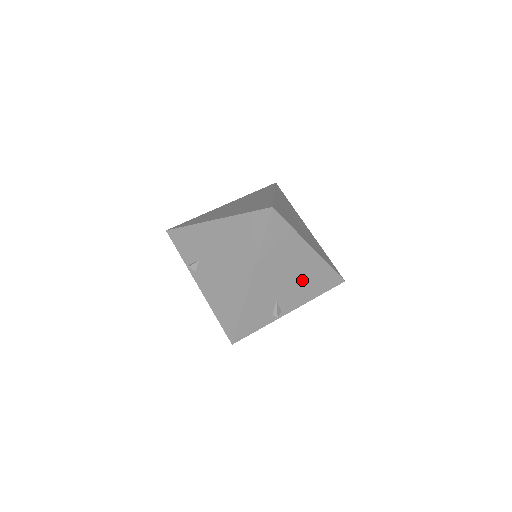
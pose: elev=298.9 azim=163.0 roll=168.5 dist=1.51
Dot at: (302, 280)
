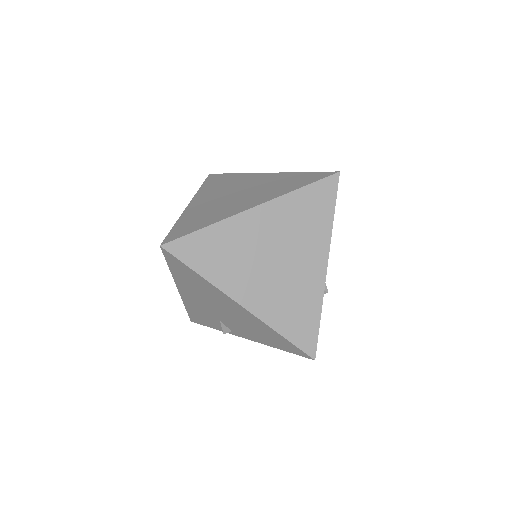
Dot at: (244, 323)
